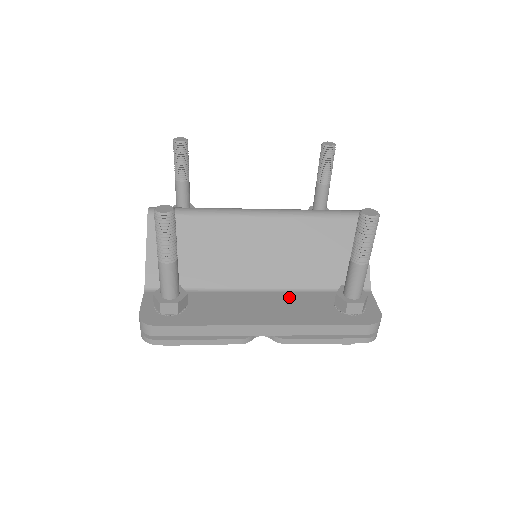
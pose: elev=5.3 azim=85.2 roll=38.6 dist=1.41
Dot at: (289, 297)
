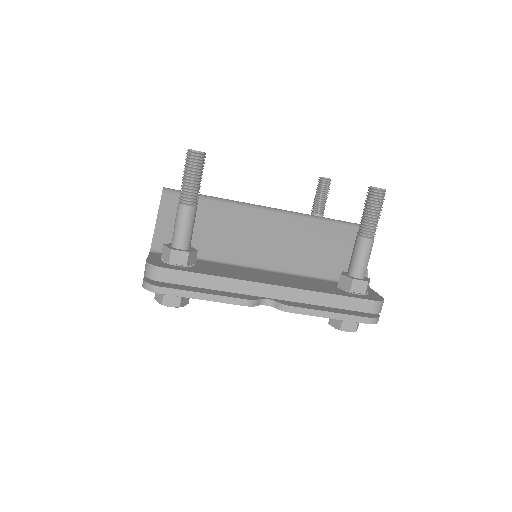
Dot at: (293, 277)
